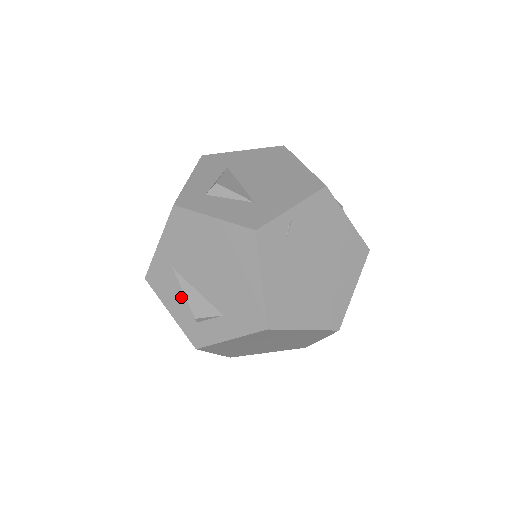
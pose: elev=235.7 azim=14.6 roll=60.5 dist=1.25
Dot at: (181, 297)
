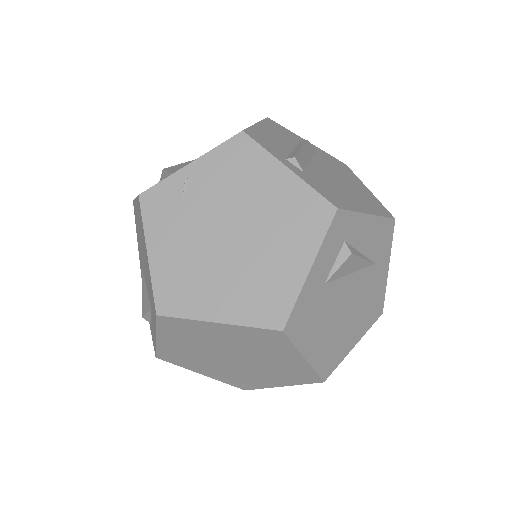
Dot at: occluded
